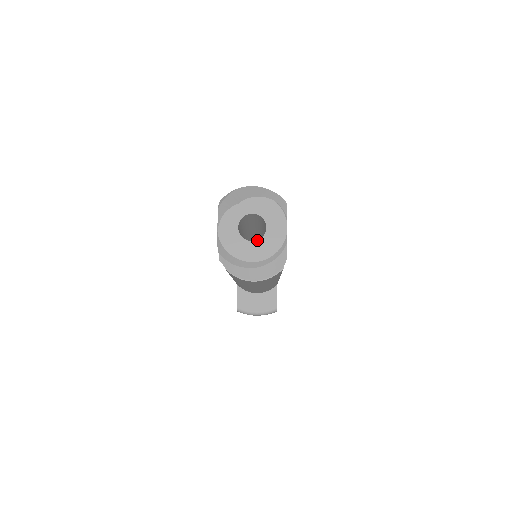
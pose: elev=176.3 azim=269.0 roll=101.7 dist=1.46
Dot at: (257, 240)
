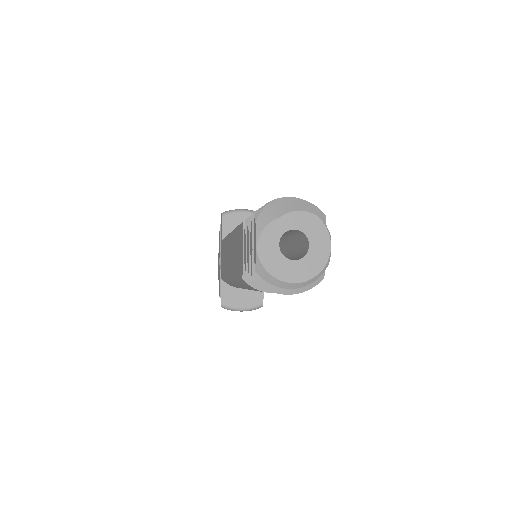
Dot at: (299, 259)
